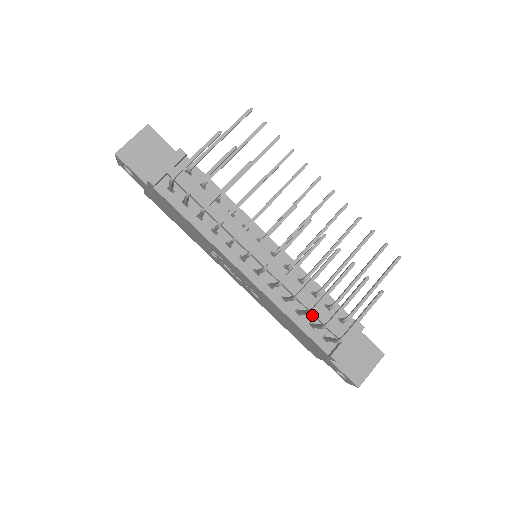
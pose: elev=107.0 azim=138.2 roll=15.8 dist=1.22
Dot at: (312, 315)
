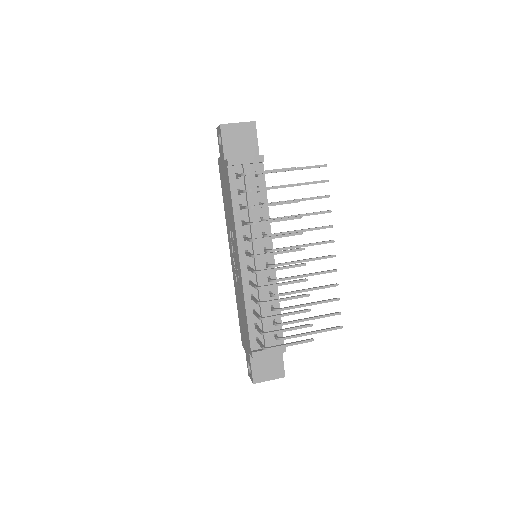
Dot at: (261, 320)
